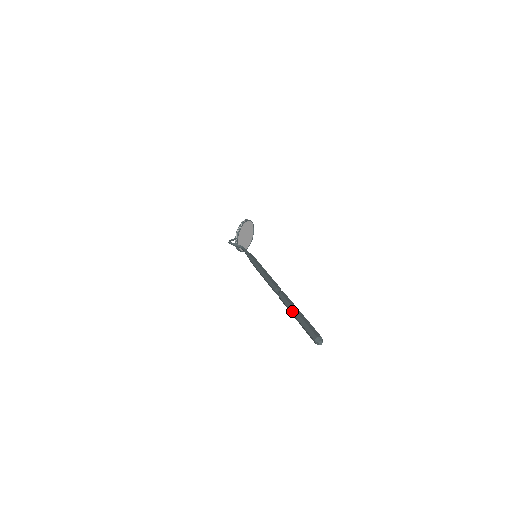
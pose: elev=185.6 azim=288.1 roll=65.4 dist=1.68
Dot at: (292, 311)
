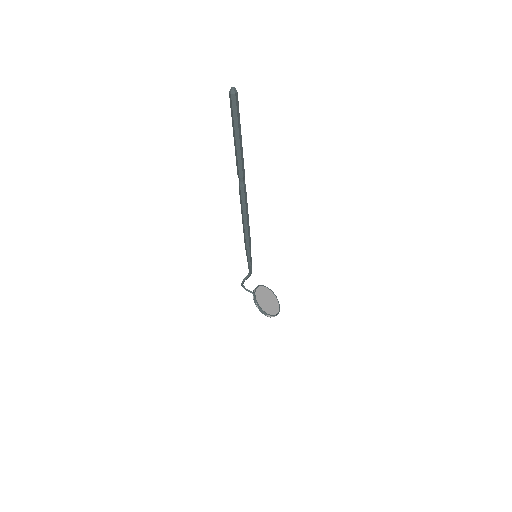
Dot at: (234, 143)
